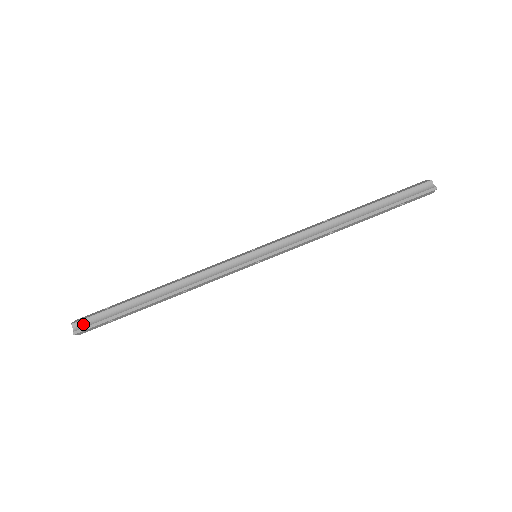
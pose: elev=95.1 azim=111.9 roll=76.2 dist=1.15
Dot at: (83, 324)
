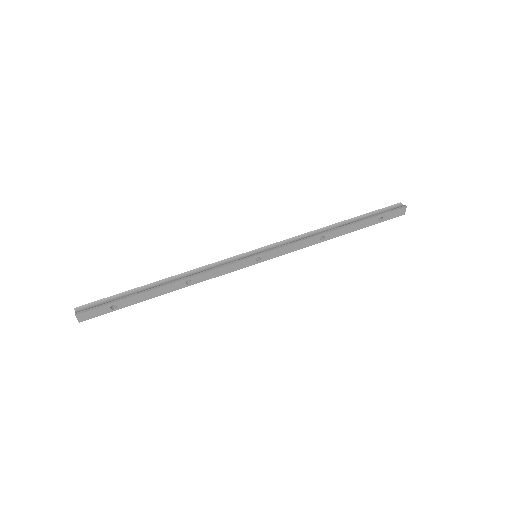
Dot at: (86, 308)
